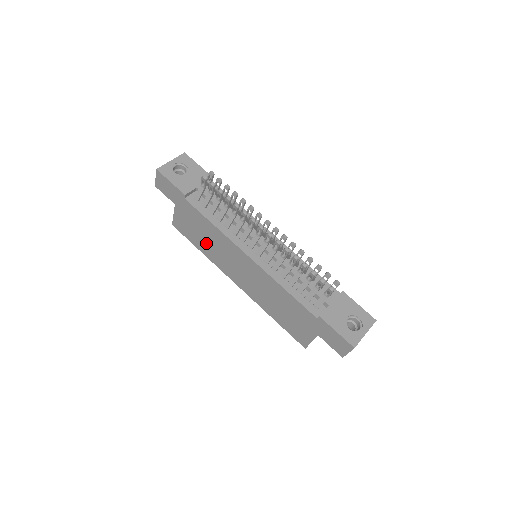
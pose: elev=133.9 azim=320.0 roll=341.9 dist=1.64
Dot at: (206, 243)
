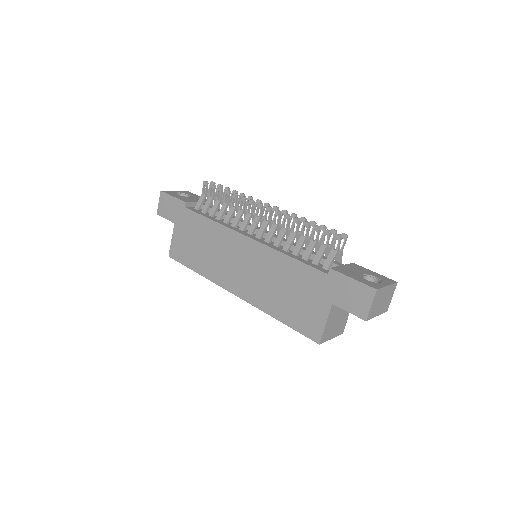
Dot at: (203, 254)
